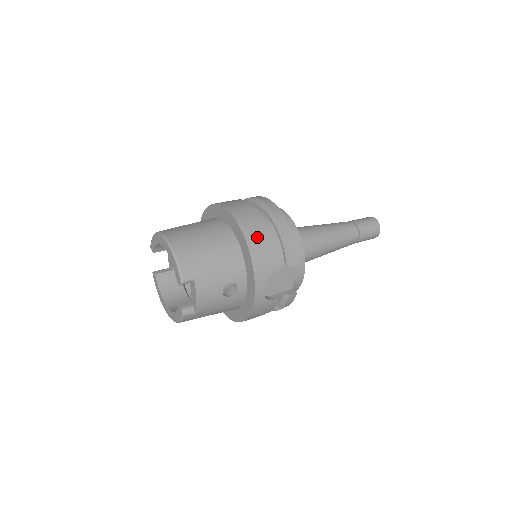
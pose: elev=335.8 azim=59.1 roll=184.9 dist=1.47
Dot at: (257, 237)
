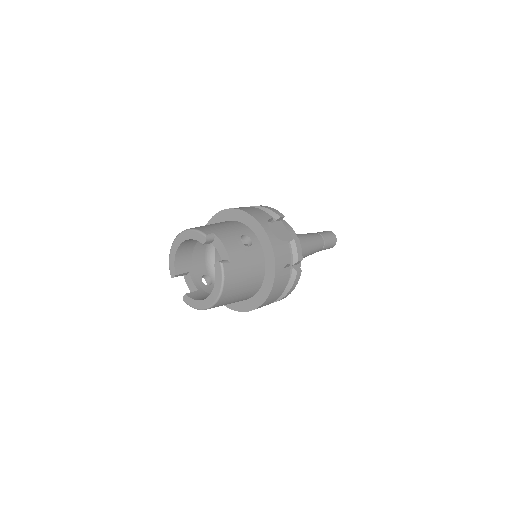
Dot at: (242, 208)
